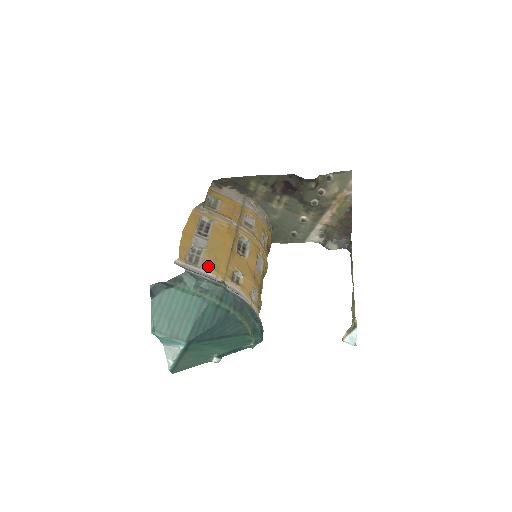
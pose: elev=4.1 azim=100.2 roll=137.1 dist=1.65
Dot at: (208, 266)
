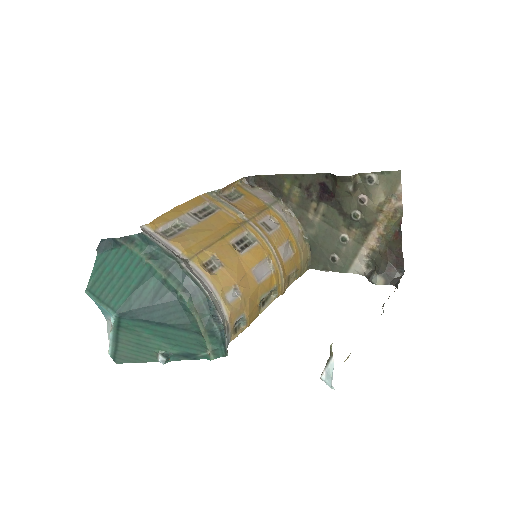
Dot at: (178, 240)
